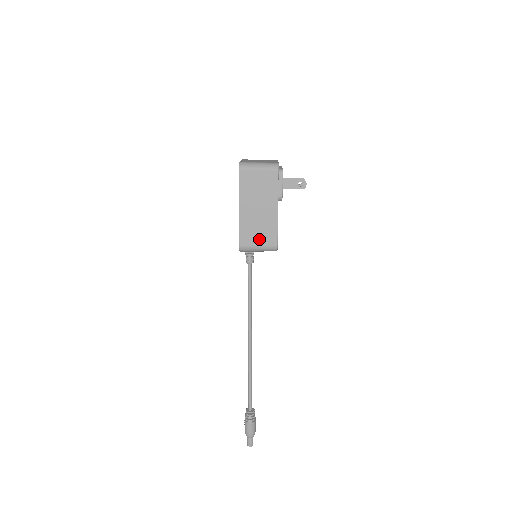
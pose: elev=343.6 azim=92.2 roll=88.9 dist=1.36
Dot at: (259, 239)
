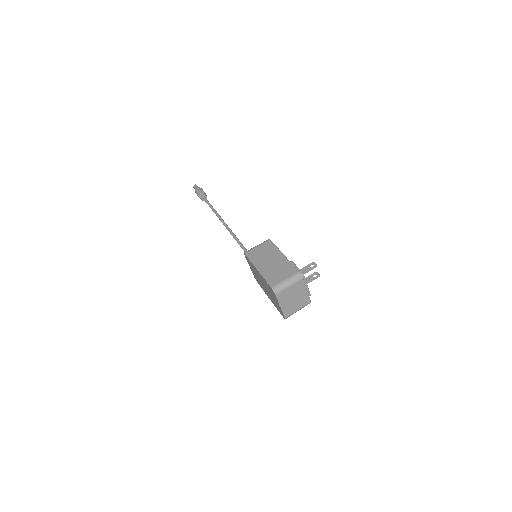
Dot at: occluded
